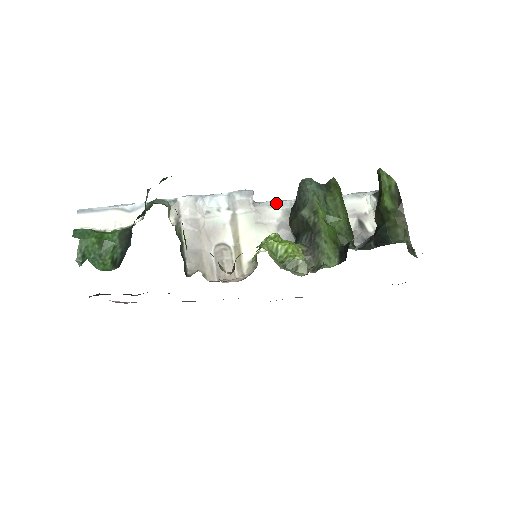
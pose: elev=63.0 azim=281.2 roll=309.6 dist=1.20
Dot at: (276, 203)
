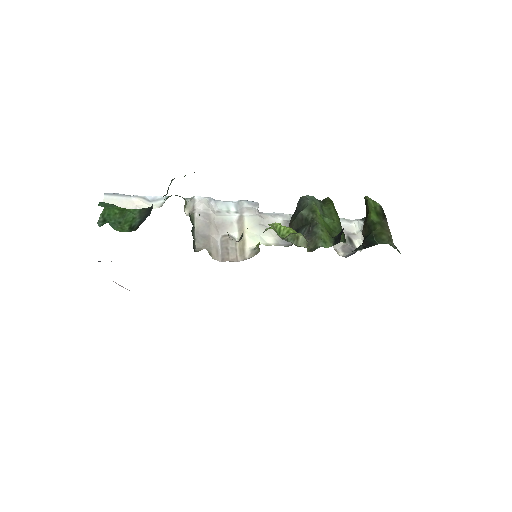
Dot at: (278, 214)
